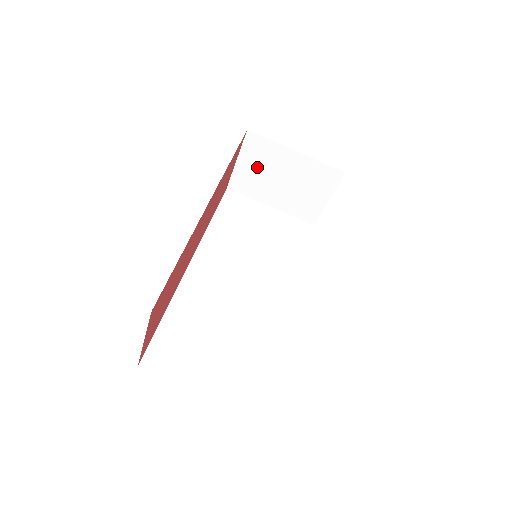
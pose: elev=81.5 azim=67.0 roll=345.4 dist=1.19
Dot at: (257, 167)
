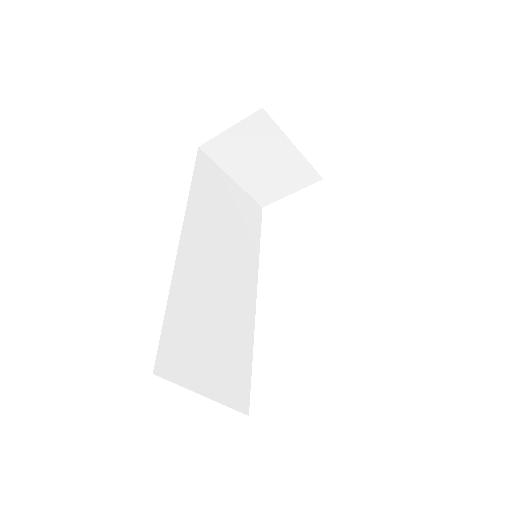
Dot at: (246, 142)
